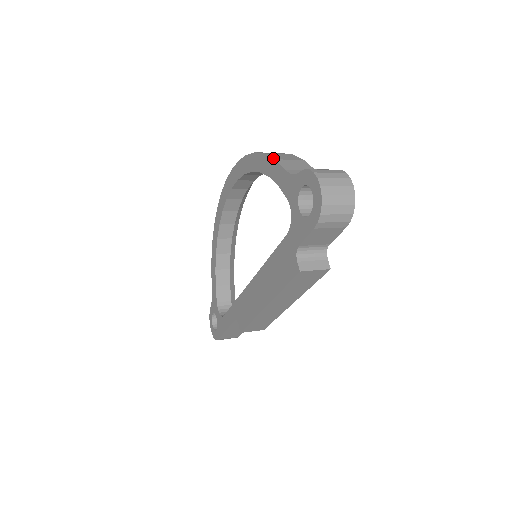
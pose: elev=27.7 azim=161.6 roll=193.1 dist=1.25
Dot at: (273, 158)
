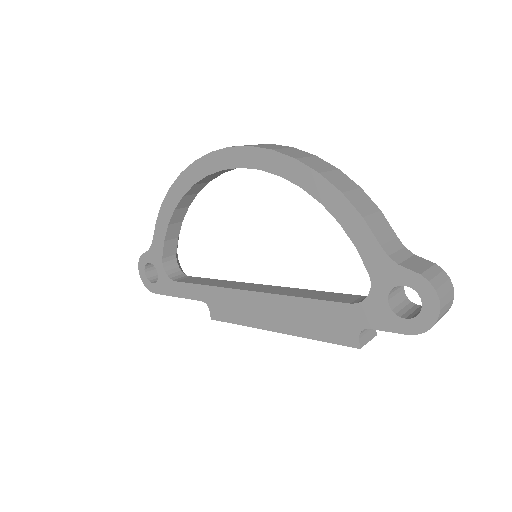
Dot at: (360, 213)
